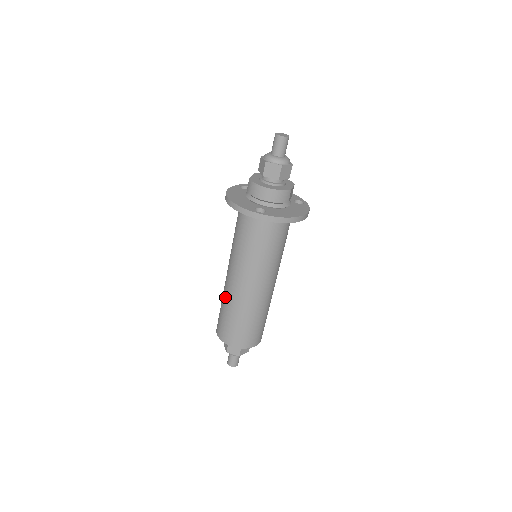
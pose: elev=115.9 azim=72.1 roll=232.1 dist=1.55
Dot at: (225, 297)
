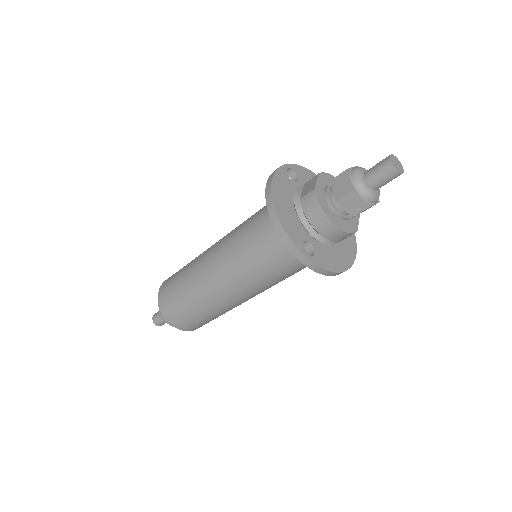
Dot at: (192, 281)
